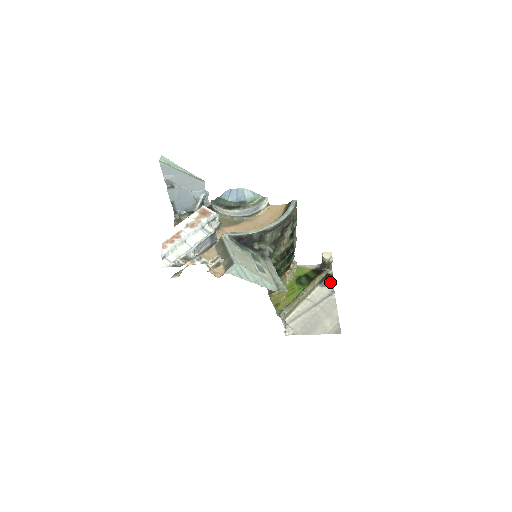
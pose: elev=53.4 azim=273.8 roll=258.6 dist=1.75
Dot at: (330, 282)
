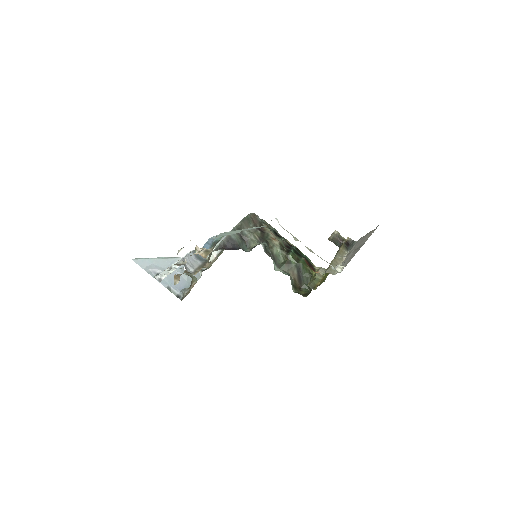
Dot at: (354, 243)
